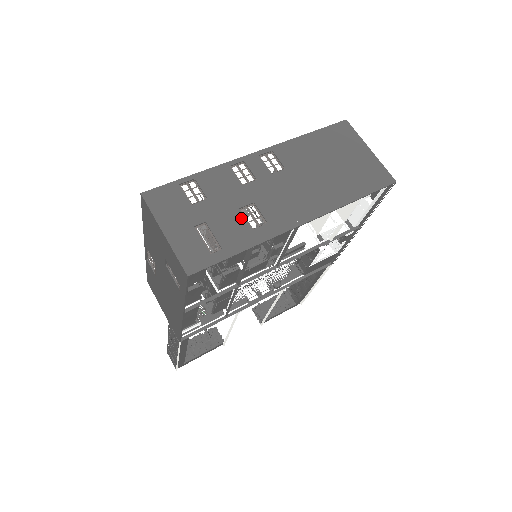
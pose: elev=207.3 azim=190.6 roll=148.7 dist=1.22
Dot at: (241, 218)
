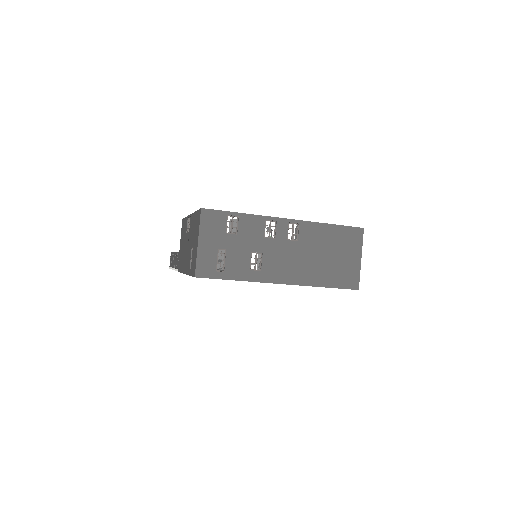
Dot at: (248, 259)
